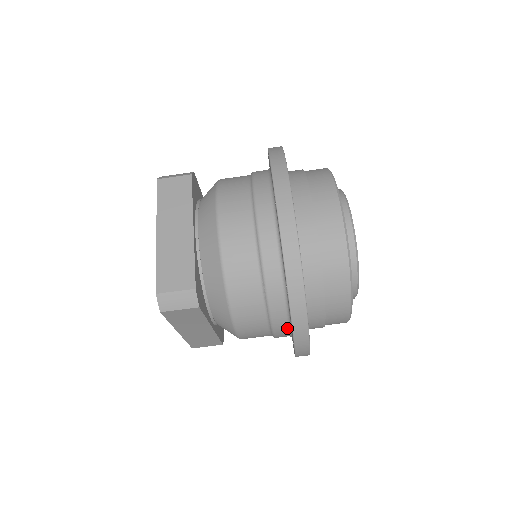
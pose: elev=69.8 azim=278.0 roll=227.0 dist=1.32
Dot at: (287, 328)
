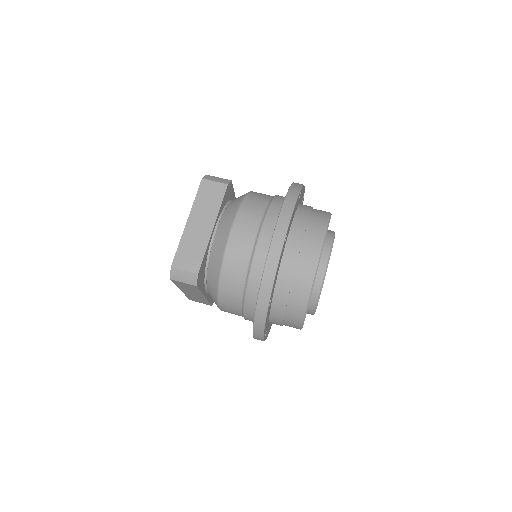
Dot at: (273, 230)
